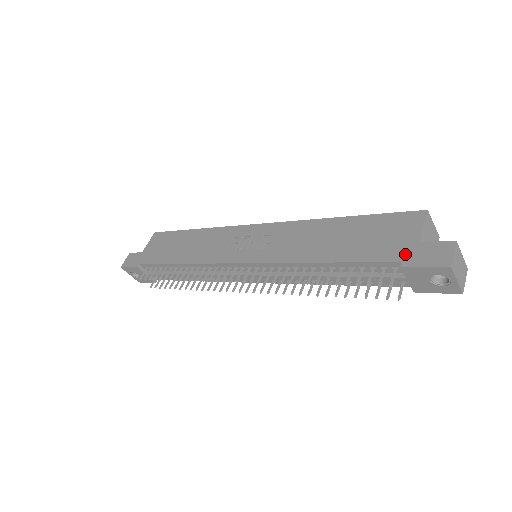
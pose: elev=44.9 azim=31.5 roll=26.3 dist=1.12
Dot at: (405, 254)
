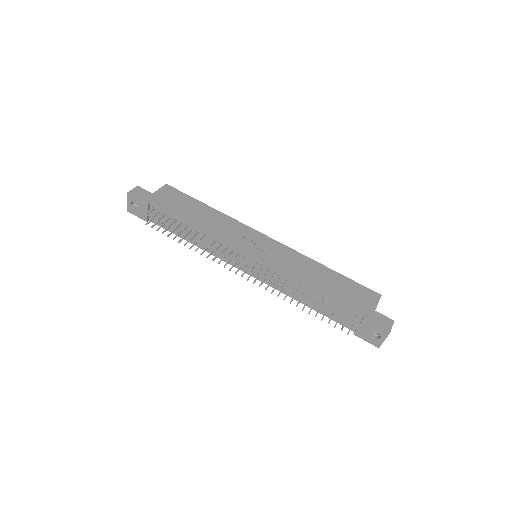
Dot at: (367, 313)
